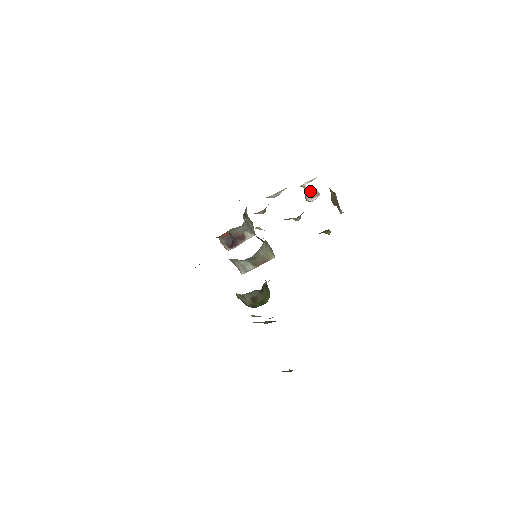
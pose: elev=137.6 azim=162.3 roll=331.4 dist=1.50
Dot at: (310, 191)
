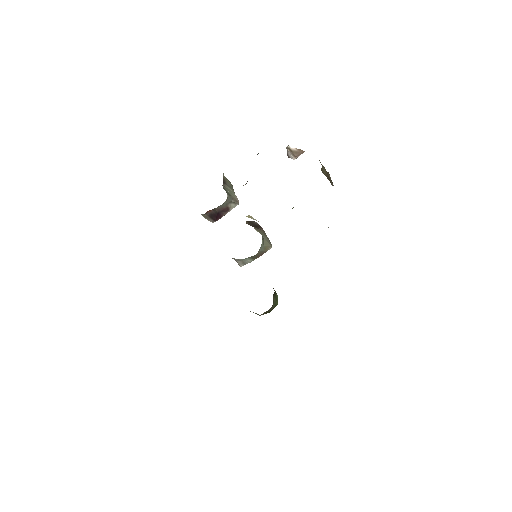
Dot at: (293, 150)
